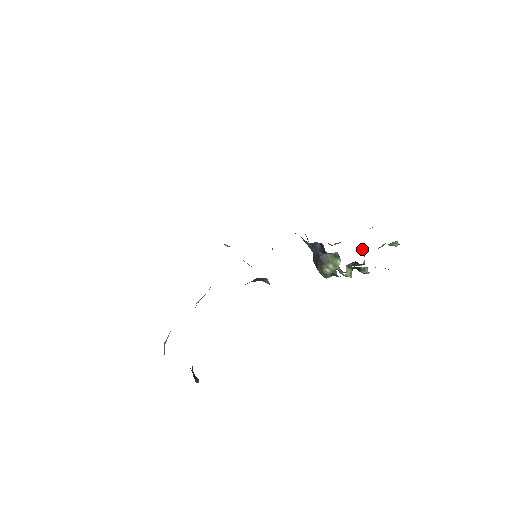
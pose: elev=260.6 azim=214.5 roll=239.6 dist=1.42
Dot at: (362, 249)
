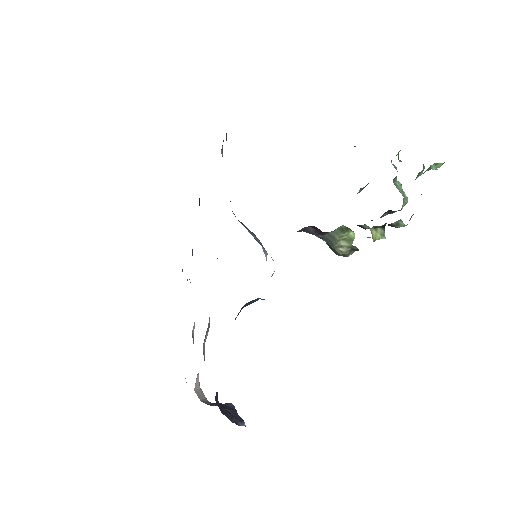
Dot at: (396, 186)
